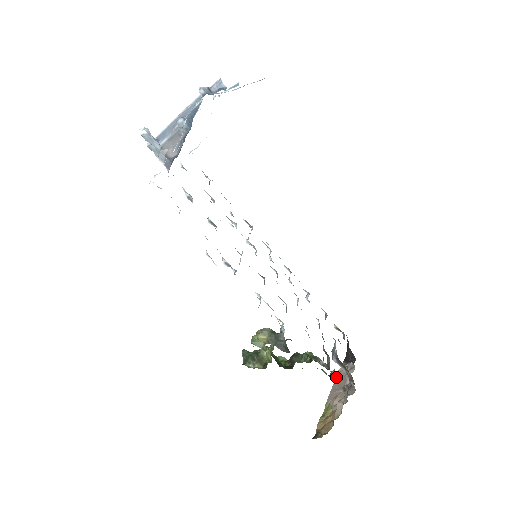
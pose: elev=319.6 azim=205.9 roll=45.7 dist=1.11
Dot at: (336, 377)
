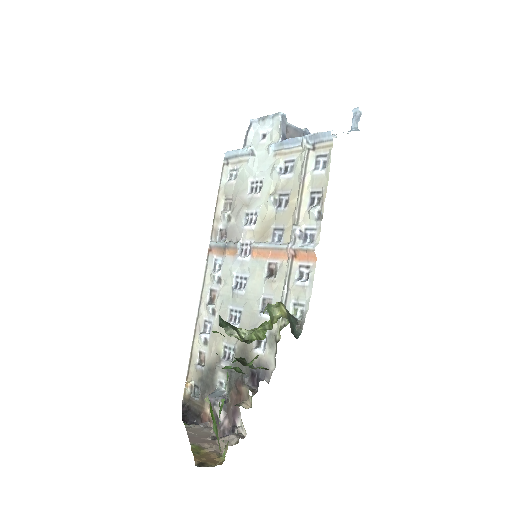
Dot at: (187, 429)
